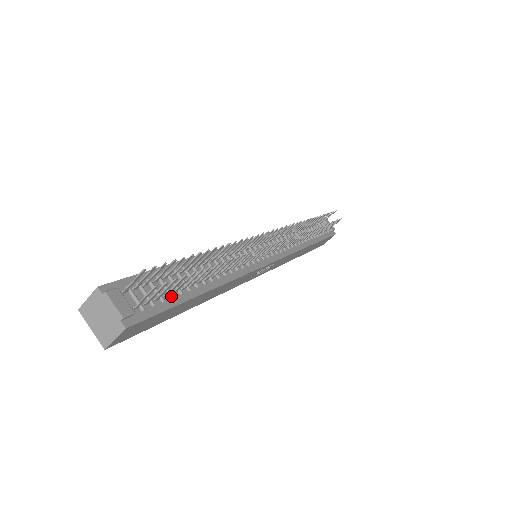
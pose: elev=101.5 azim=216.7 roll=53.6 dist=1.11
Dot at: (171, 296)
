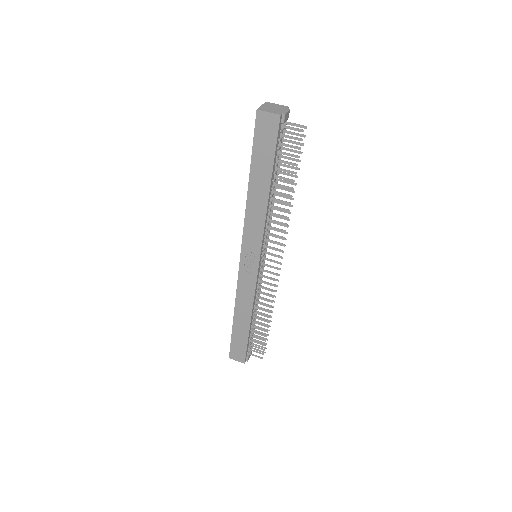
Dot at: (278, 156)
